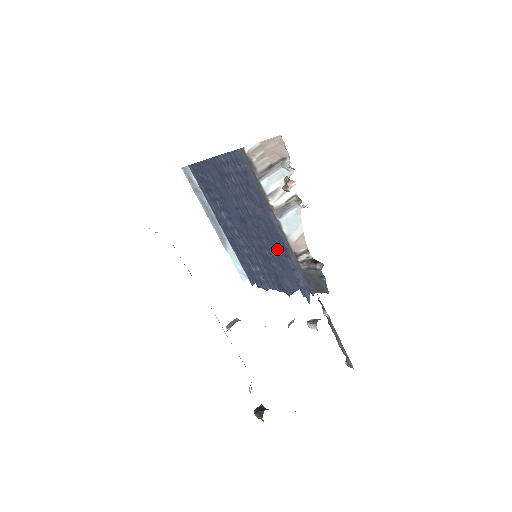
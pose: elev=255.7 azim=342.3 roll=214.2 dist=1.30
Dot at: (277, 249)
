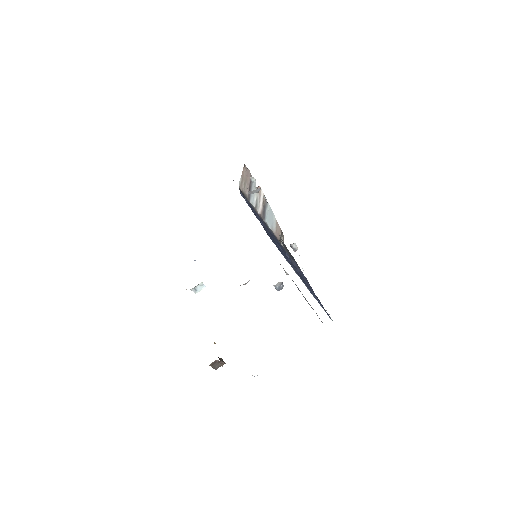
Dot at: occluded
